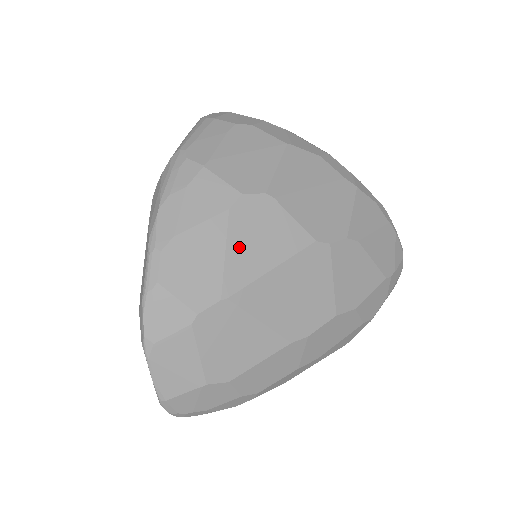
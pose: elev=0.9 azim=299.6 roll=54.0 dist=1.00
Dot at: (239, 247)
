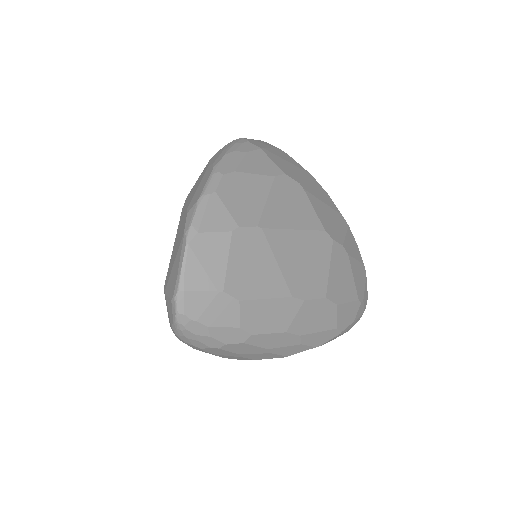
Dot at: (276, 202)
